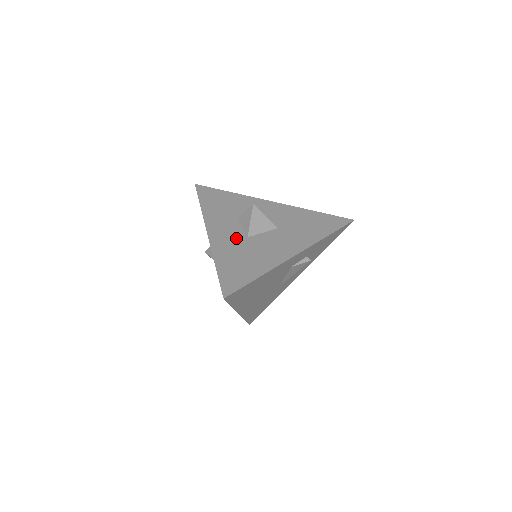
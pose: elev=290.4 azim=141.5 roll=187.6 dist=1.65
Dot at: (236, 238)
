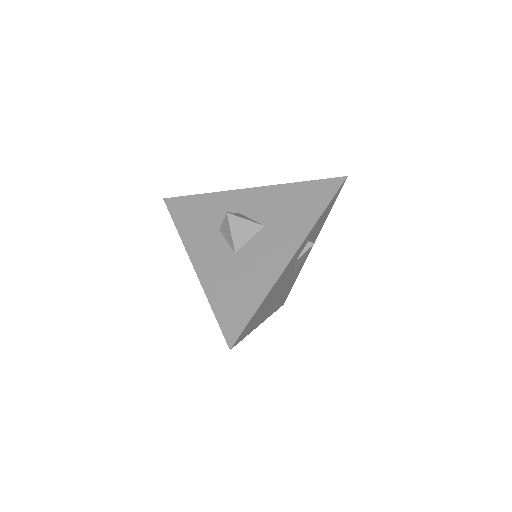
Dot at: (223, 260)
